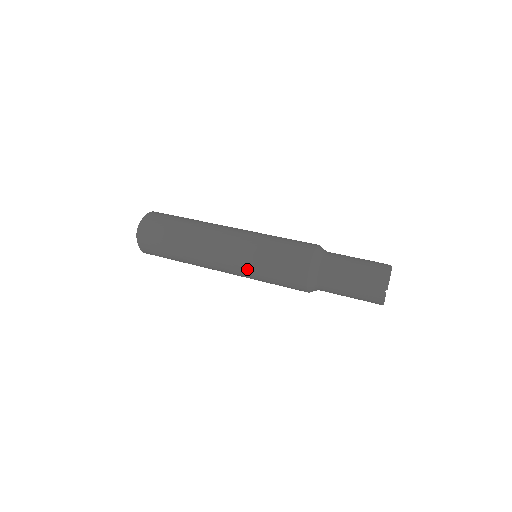
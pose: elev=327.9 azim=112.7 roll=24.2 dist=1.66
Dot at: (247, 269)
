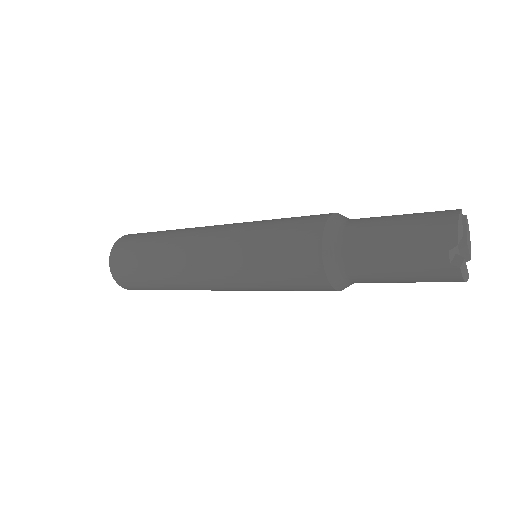
Dot at: (239, 273)
